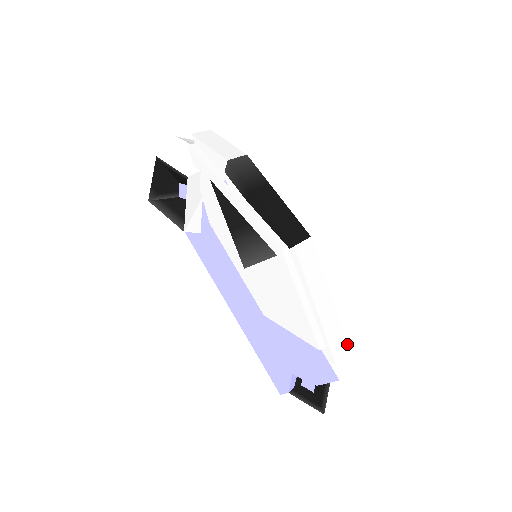
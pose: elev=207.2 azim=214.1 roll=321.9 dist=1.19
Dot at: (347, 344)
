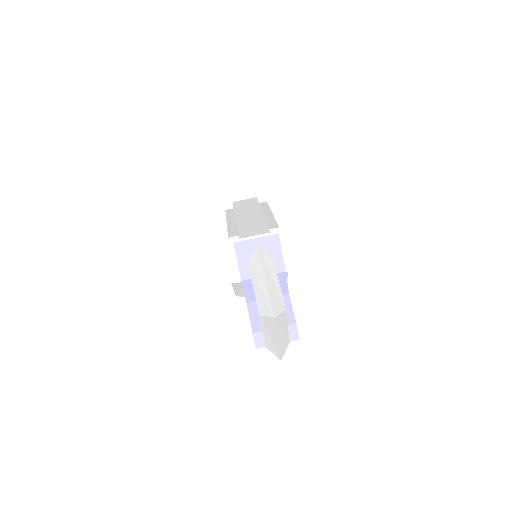
Dot at: (268, 230)
